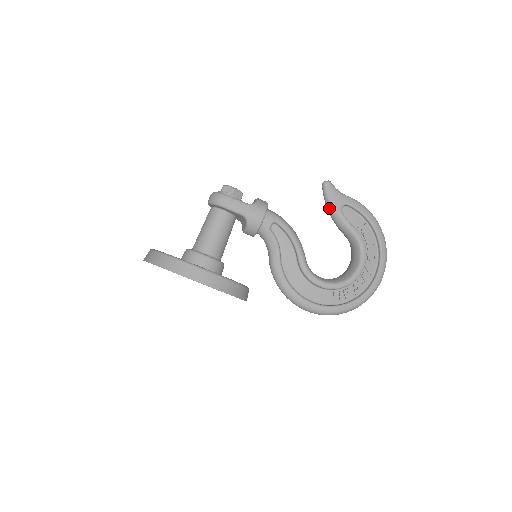
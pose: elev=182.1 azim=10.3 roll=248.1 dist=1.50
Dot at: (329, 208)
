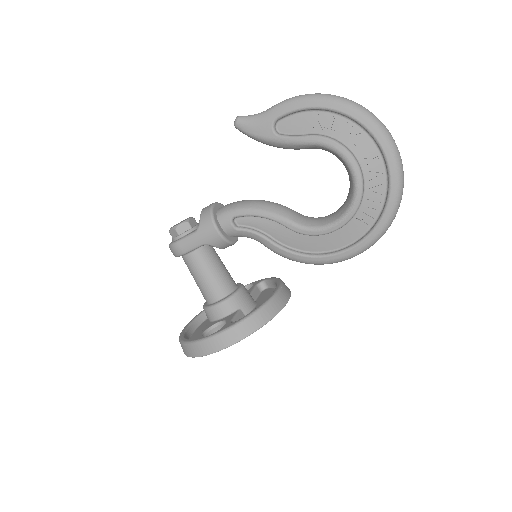
Dot at: occluded
